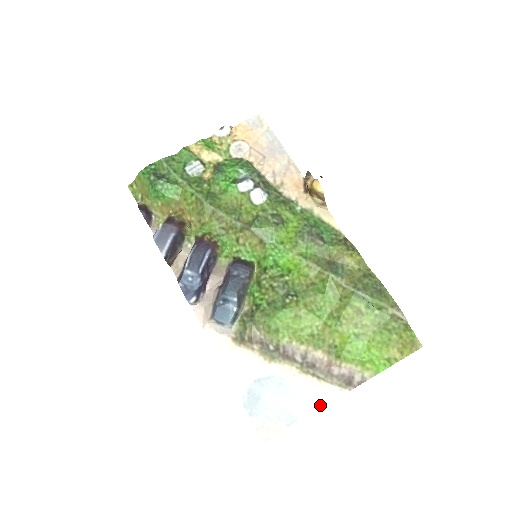
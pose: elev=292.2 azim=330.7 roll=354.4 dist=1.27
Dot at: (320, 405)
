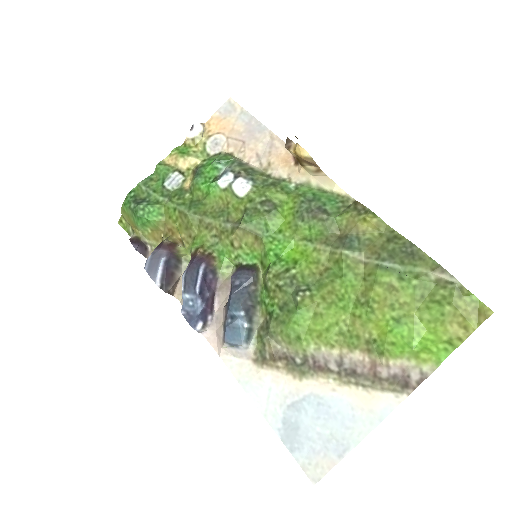
Dot at: (374, 422)
